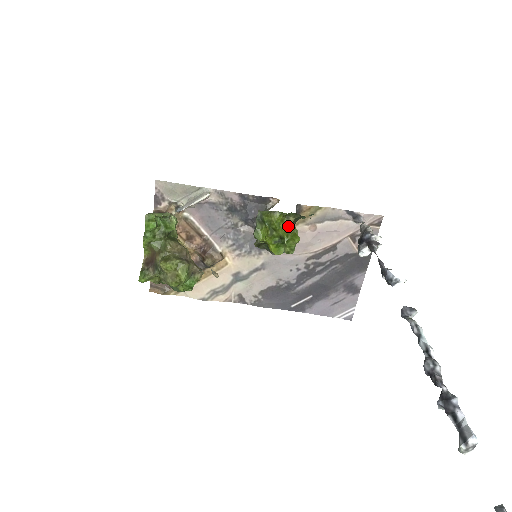
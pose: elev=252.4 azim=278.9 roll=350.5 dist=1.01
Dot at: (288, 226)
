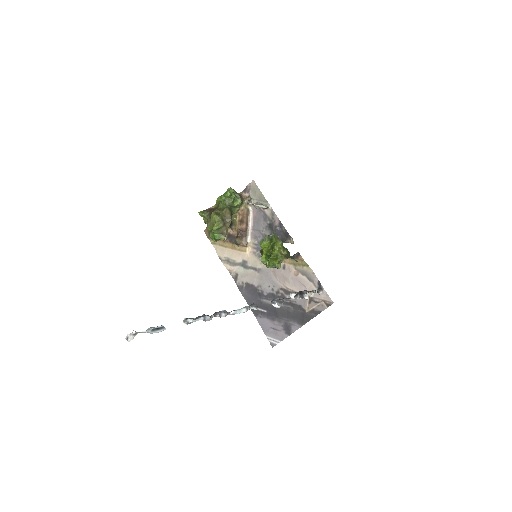
Dot at: (279, 253)
